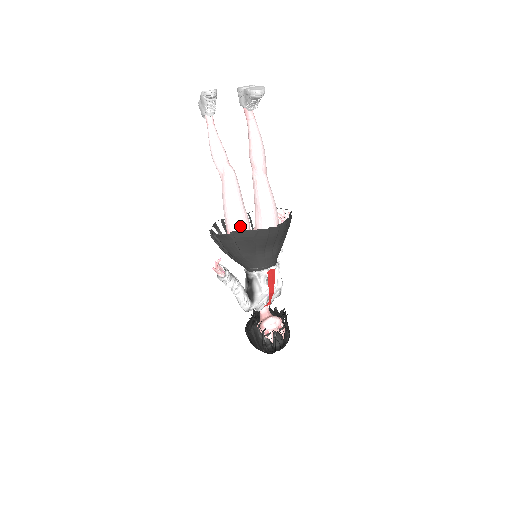
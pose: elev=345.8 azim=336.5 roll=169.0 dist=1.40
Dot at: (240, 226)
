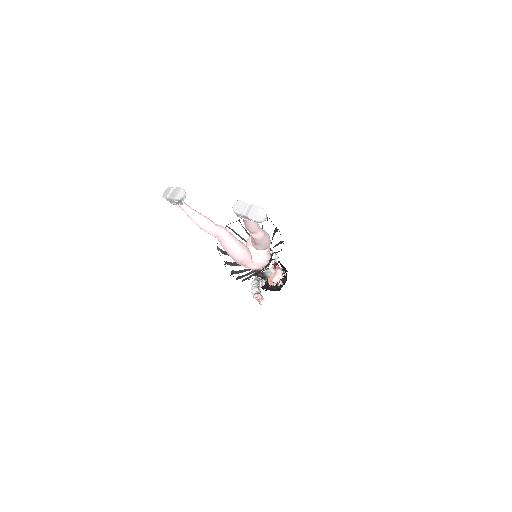
Dot at: (247, 257)
